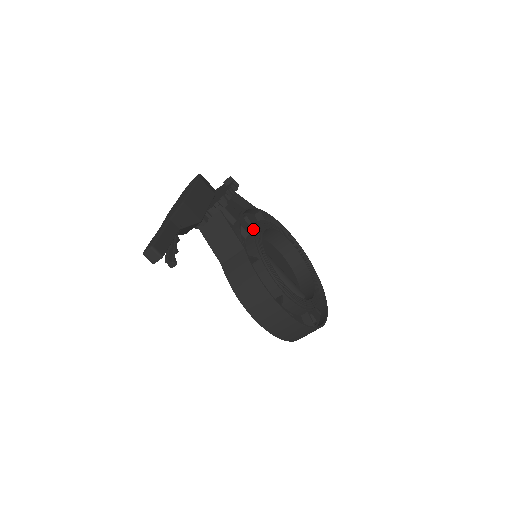
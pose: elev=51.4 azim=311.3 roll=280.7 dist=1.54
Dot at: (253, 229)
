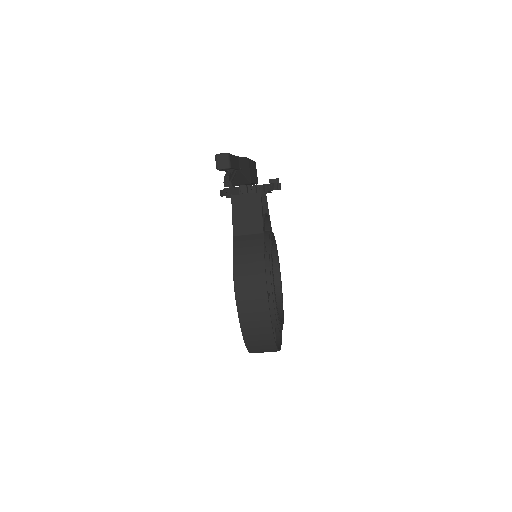
Dot at: (269, 231)
